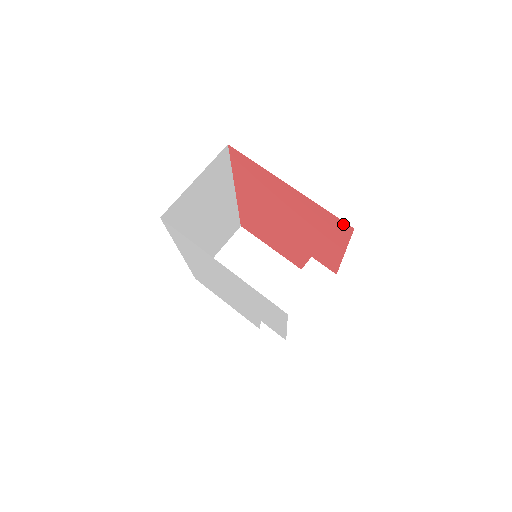
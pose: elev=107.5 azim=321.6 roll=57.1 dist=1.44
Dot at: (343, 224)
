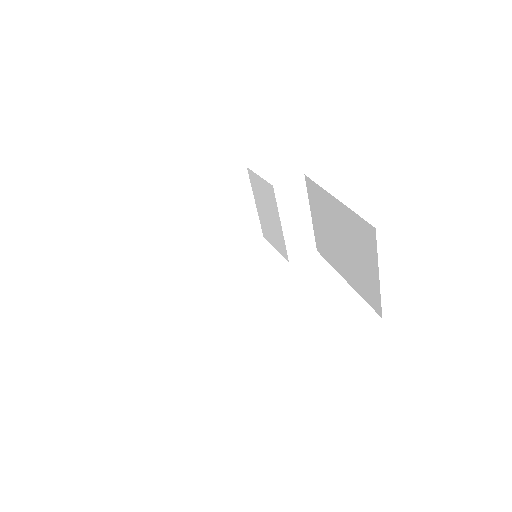
Dot at: occluded
